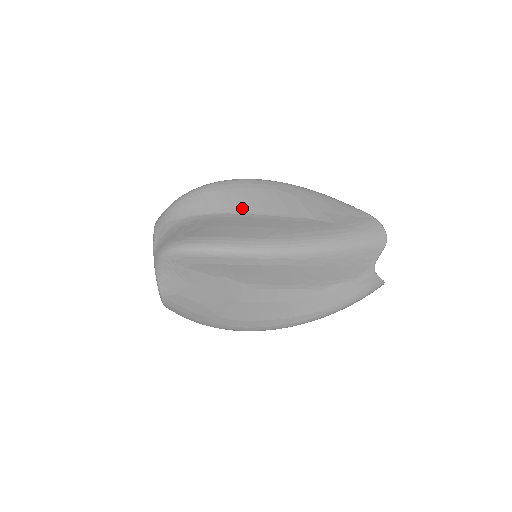
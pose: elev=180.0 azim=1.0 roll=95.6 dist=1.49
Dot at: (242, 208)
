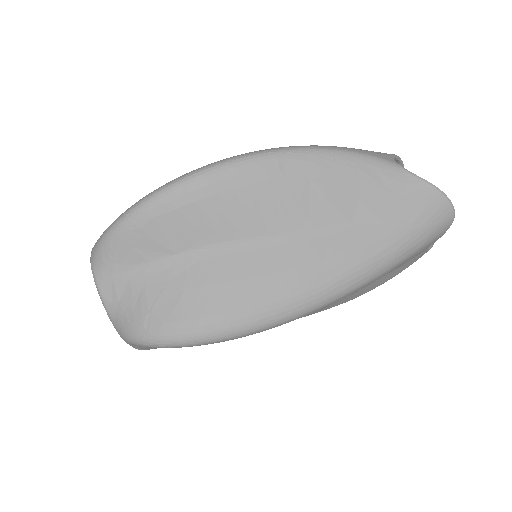
Dot at: (231, 233)
